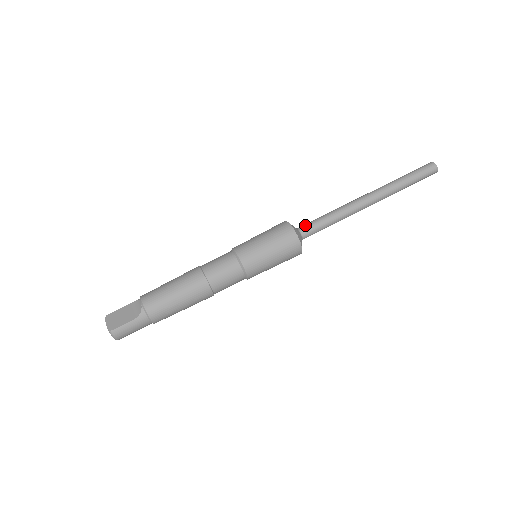
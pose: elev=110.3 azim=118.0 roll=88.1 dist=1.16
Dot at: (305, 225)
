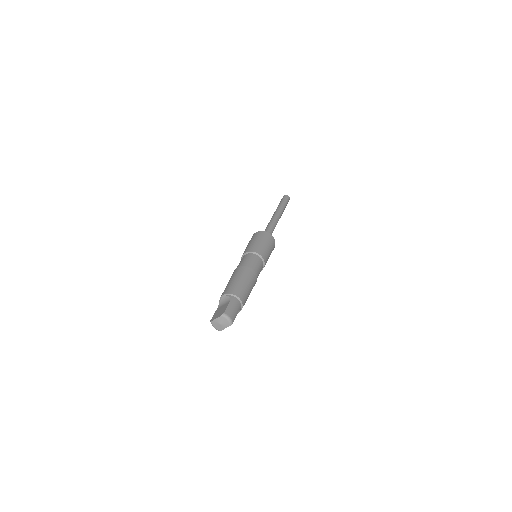
Dot at: occluded
